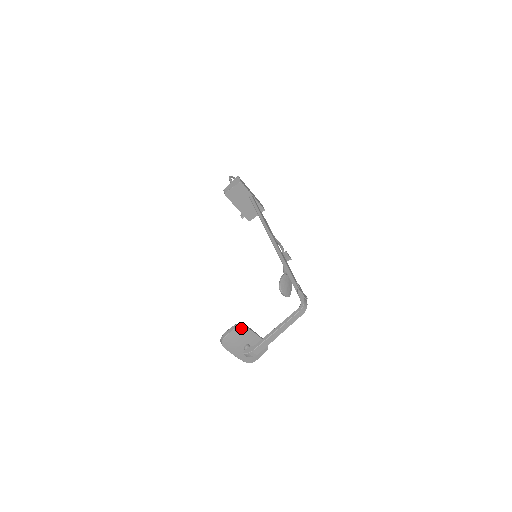
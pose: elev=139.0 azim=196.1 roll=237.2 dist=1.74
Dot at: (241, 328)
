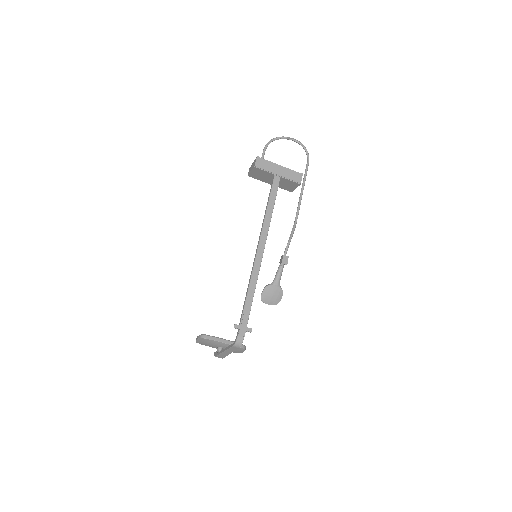
Dot at: (204, 339)
